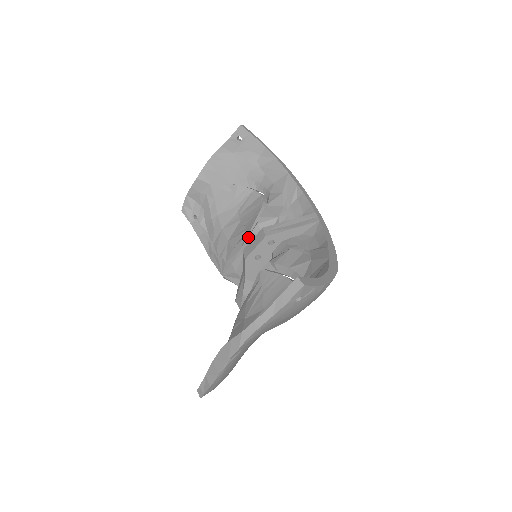
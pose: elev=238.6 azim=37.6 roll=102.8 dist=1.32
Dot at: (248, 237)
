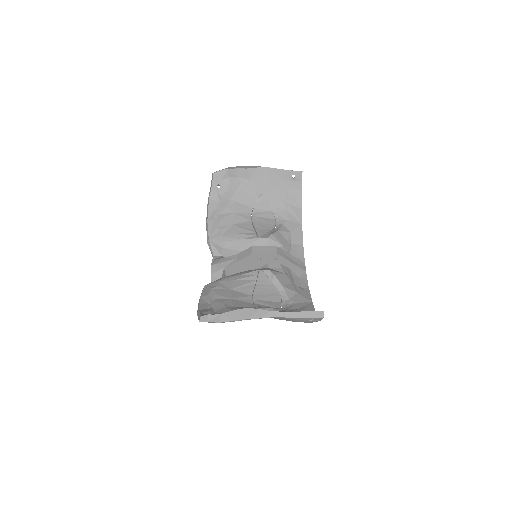
Dot at: (256, 239)
